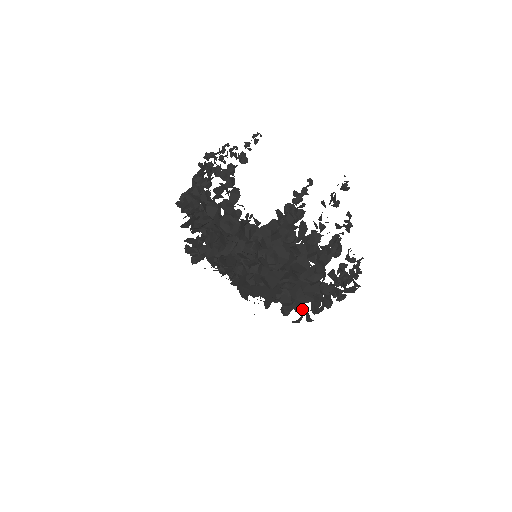
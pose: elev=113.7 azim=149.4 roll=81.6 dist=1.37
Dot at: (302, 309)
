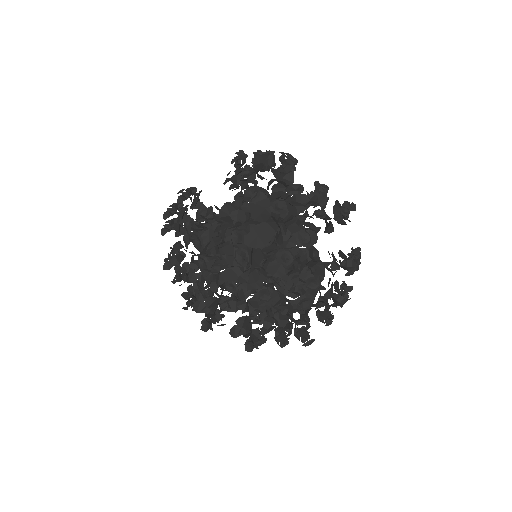
Dot at: (328, 252)
